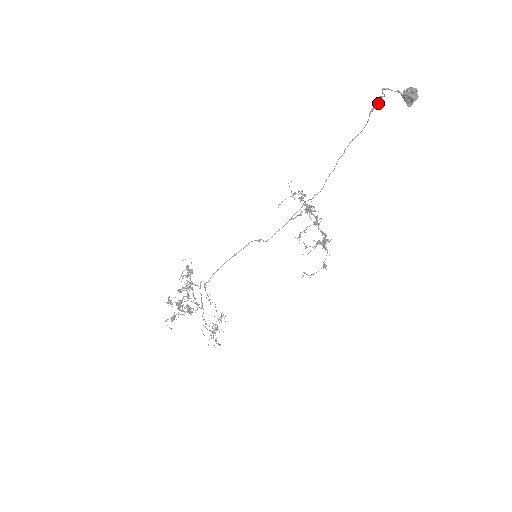
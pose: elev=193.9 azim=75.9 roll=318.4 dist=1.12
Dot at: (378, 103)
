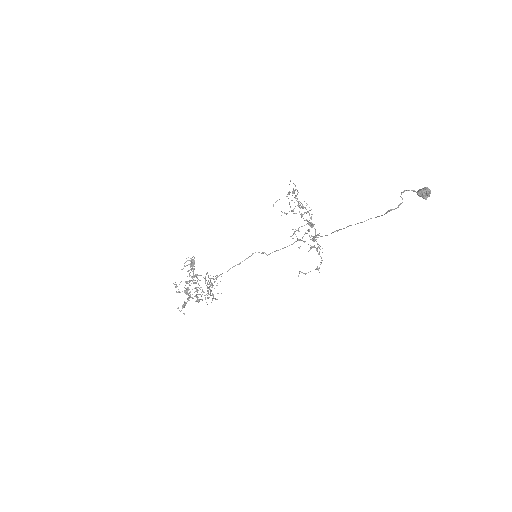
Dot at: (396, 208)
